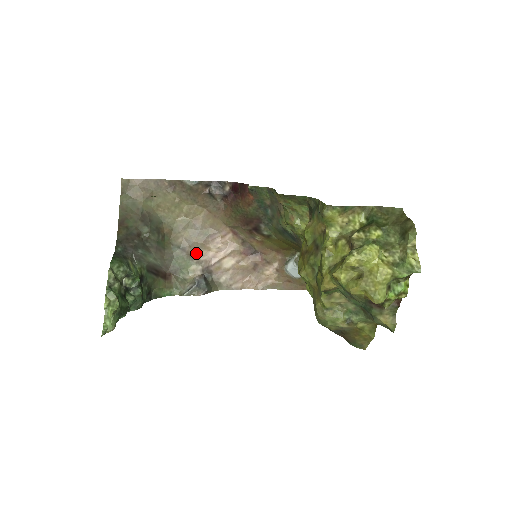
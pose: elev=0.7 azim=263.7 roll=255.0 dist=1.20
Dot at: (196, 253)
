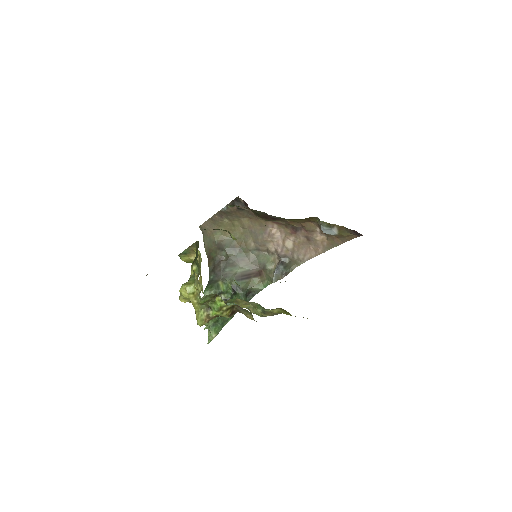
Dot at: (267, 248)
